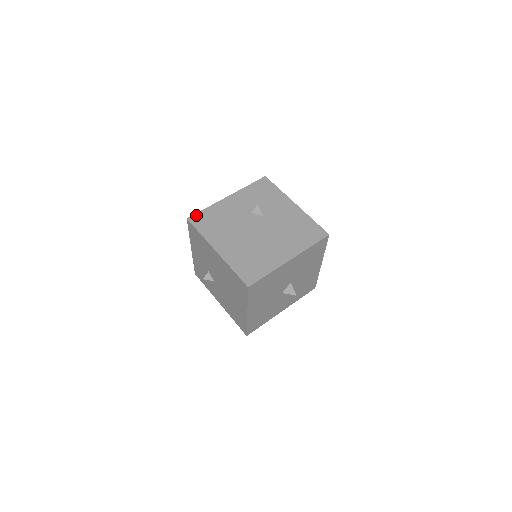
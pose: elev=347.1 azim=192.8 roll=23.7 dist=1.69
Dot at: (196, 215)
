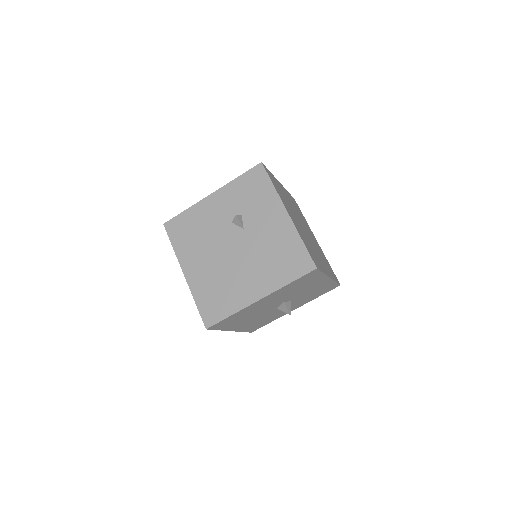
Dot at: (173, 220)
